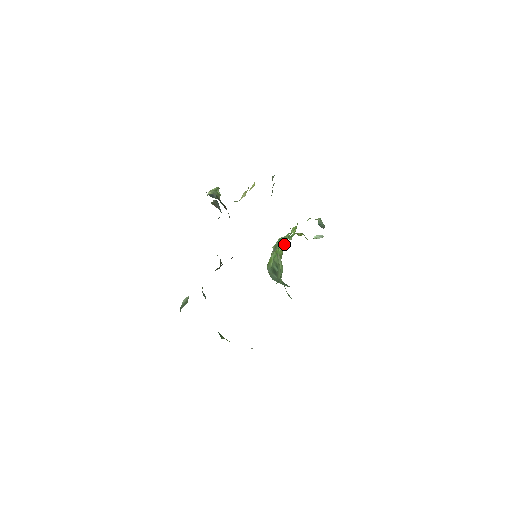
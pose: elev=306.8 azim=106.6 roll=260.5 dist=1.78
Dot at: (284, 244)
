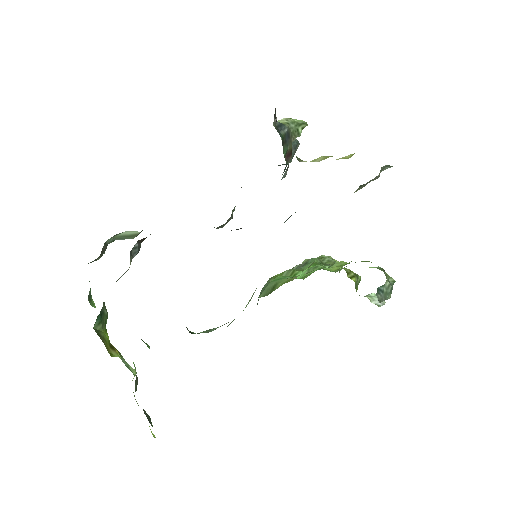
Dot at: (295, 277)
